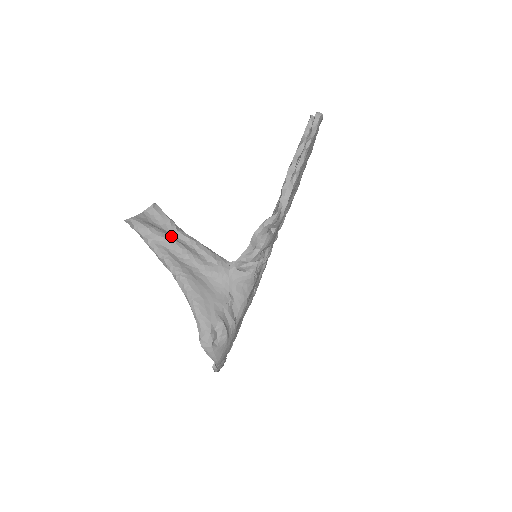
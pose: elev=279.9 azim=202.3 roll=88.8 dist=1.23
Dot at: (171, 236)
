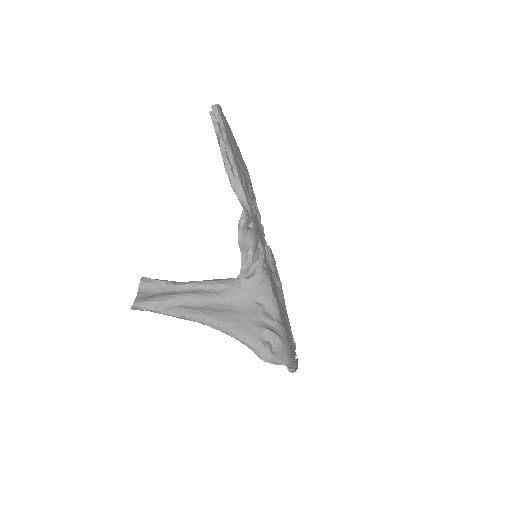
Dot at: (174, 293)
